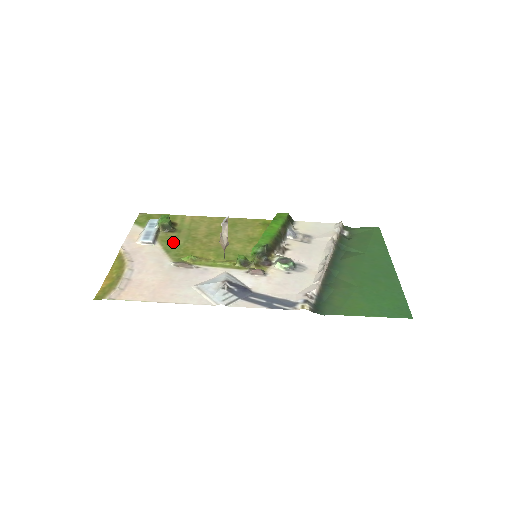
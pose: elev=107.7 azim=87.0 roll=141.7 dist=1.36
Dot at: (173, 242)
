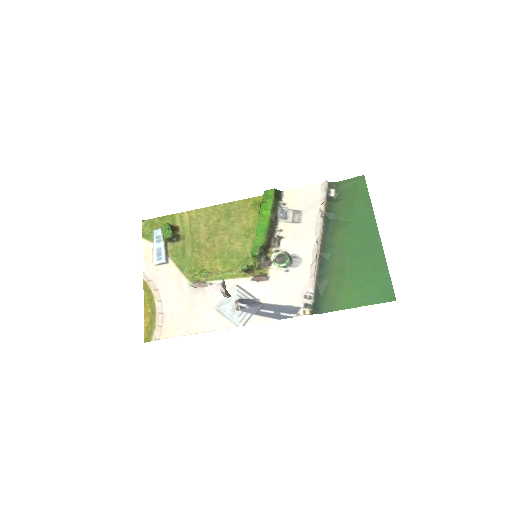
Dot at: (182, 255)
